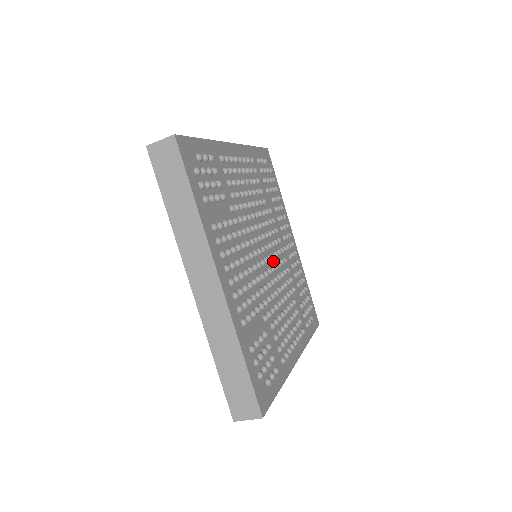
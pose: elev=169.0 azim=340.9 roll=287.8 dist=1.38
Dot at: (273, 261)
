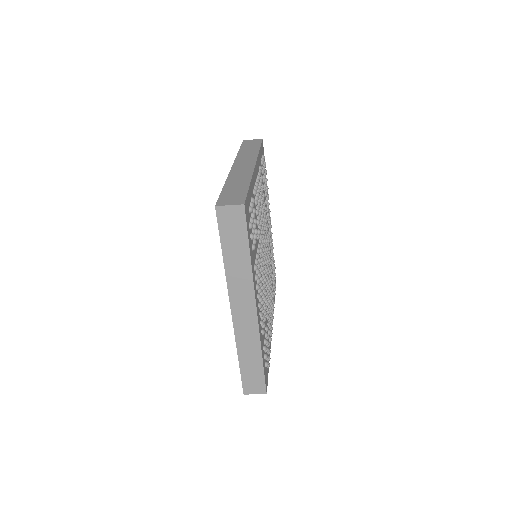
Dot at: occluded
